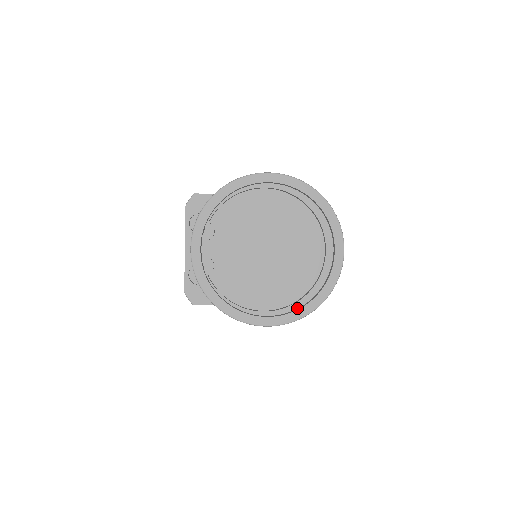
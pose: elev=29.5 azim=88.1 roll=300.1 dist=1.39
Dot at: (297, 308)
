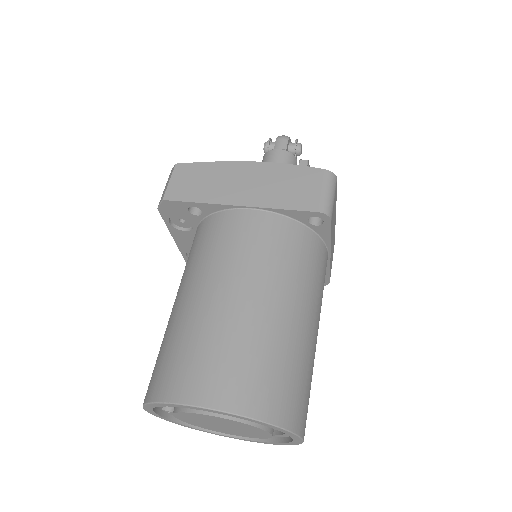
Dot at: occluded
